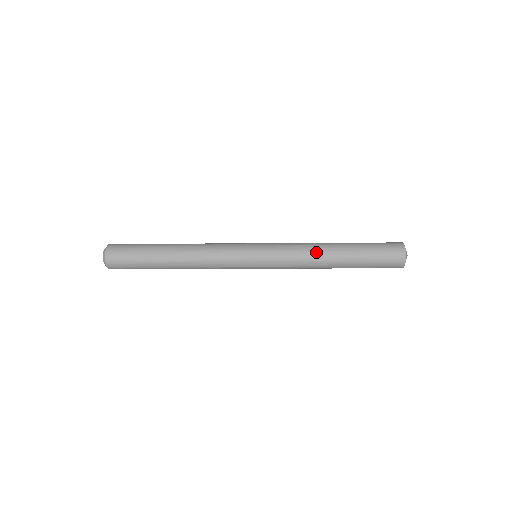
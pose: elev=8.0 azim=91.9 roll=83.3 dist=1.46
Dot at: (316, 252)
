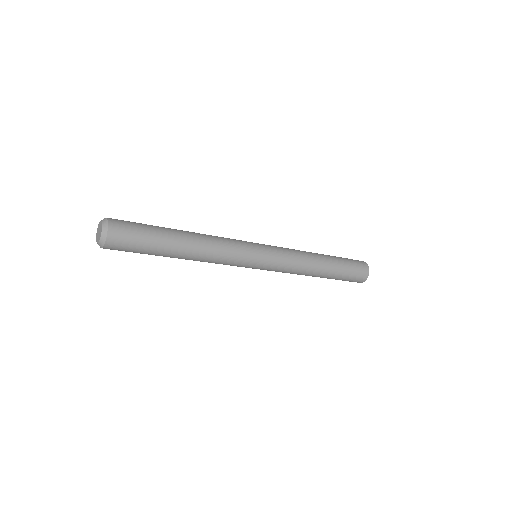
Dot at: (309, 267)
